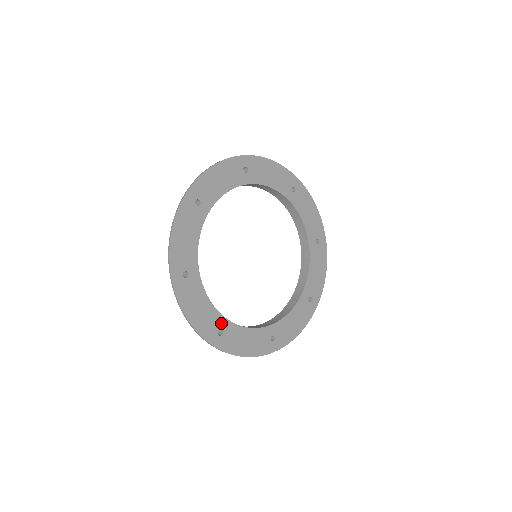
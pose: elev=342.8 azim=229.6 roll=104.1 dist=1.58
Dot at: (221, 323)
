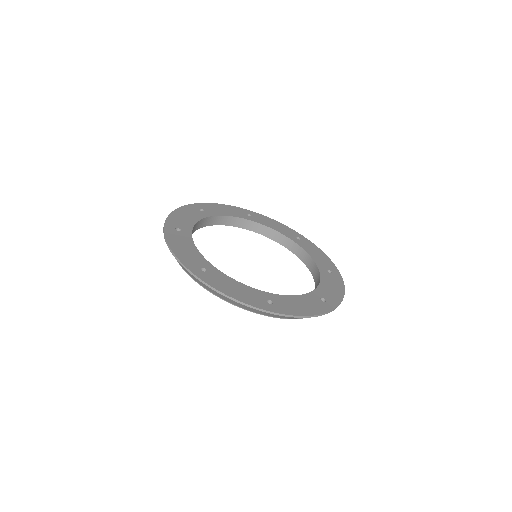
Dot at: (206, 265)
